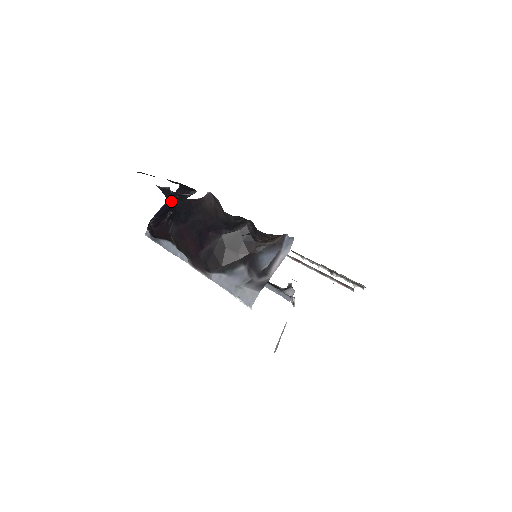
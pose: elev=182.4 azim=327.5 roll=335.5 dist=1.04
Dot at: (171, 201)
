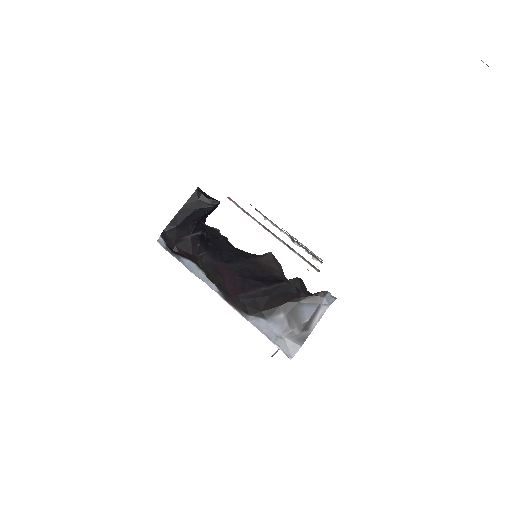
Dot at: (214, 238)
